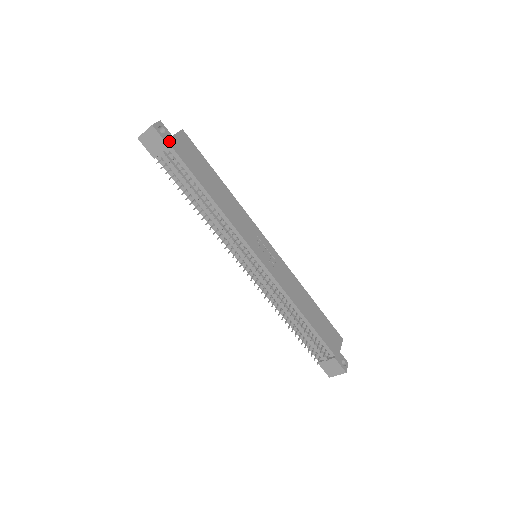
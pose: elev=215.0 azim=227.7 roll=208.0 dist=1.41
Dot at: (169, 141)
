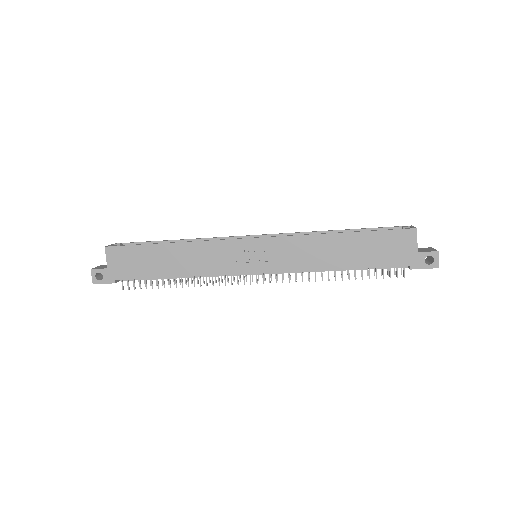
Dot at: (111, 278)
